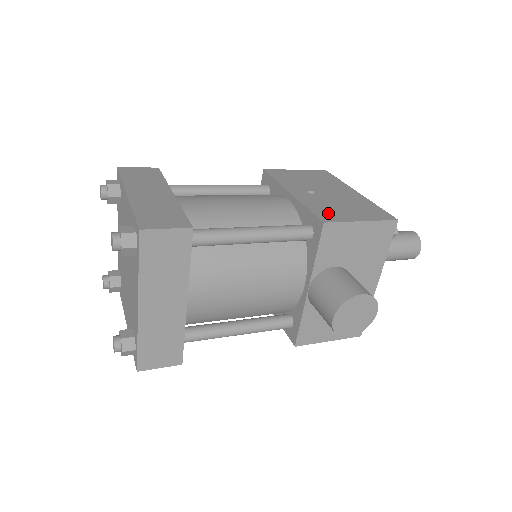
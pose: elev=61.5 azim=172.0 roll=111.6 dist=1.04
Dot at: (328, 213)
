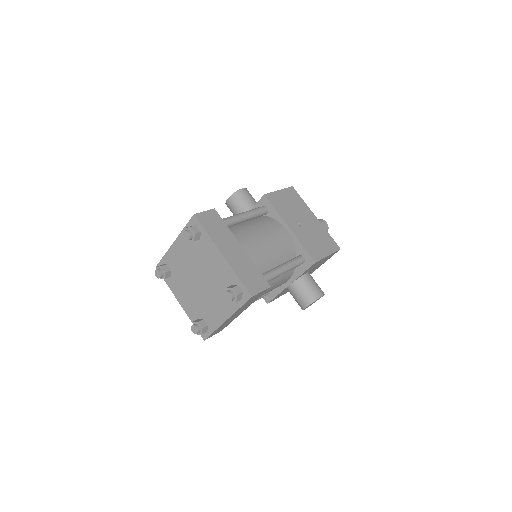
Dot at: (314, 250)
